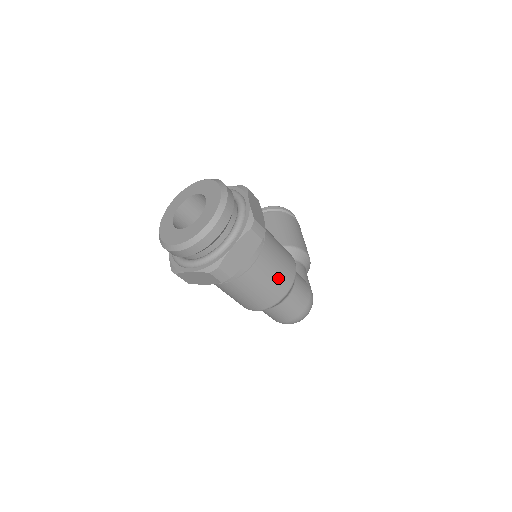
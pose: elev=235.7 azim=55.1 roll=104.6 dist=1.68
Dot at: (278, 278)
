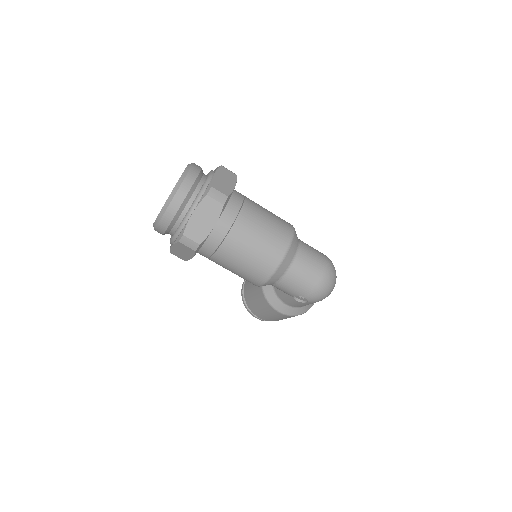
Dot at: (275, 218)
